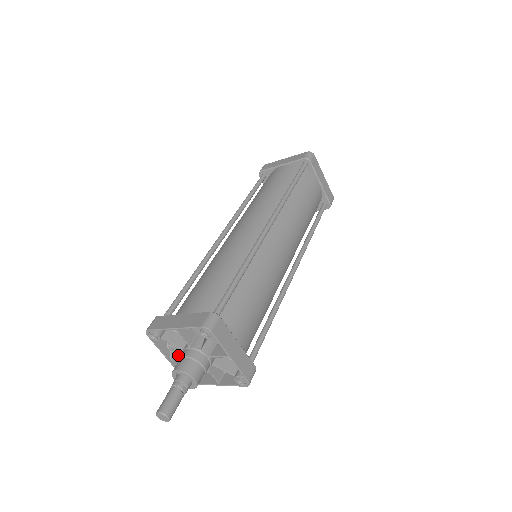
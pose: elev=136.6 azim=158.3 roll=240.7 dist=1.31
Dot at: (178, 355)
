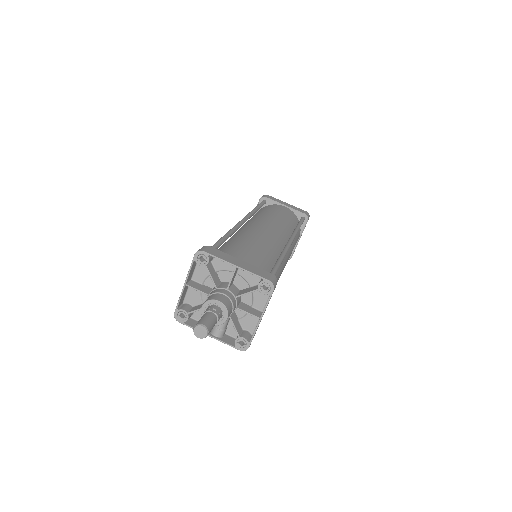
Dot at: occluded
